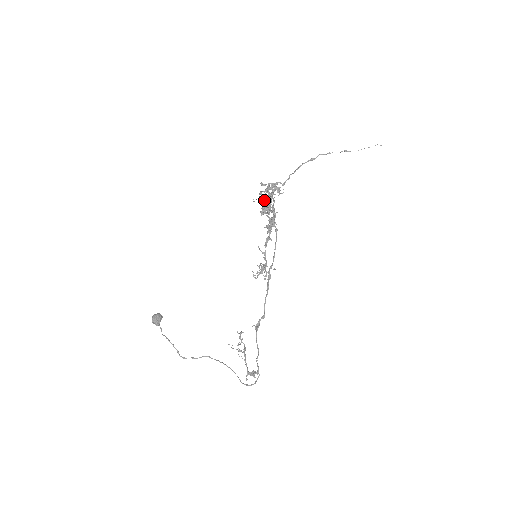
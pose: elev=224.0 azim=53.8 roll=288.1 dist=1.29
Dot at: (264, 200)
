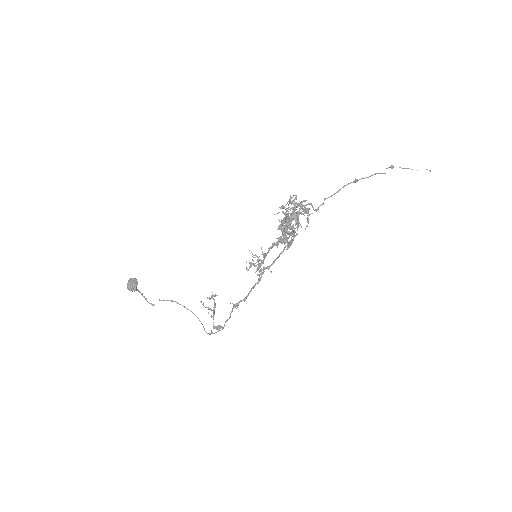
Dot at: (287, 220)
